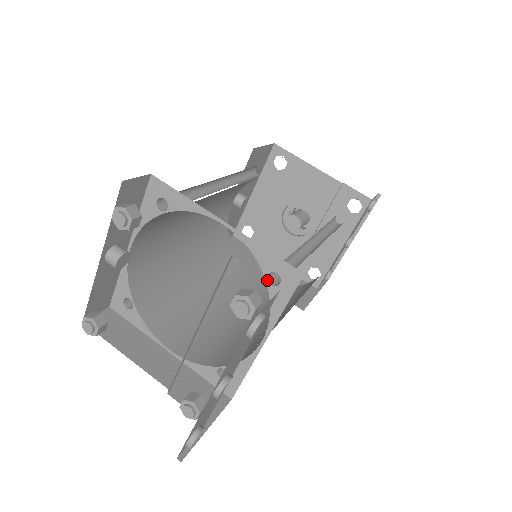
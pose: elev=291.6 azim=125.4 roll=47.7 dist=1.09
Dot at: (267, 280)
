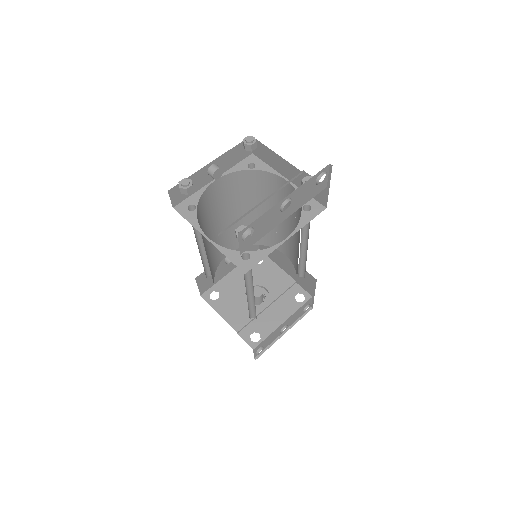
Dot at: (303, 208)
